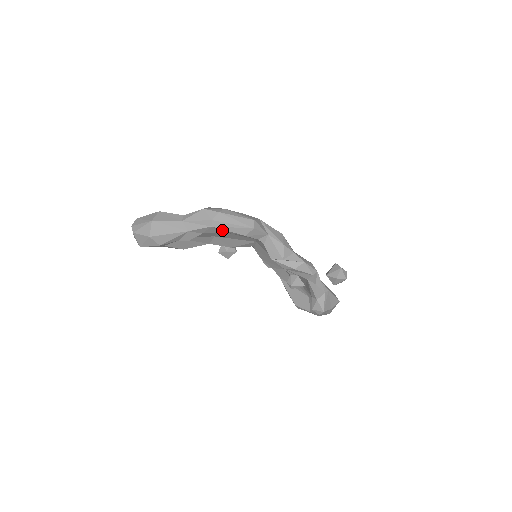
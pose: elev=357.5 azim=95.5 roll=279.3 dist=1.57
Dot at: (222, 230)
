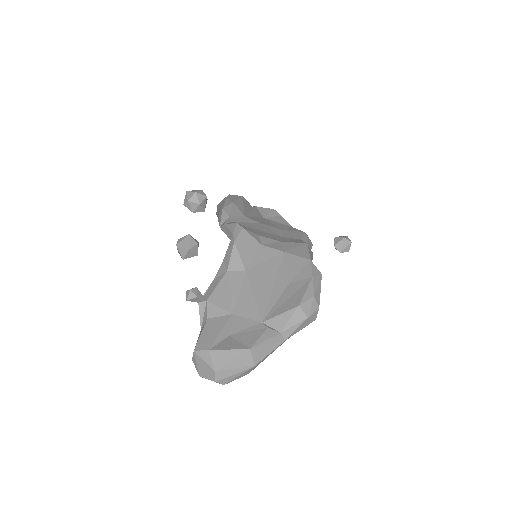
Dot at: occluded
